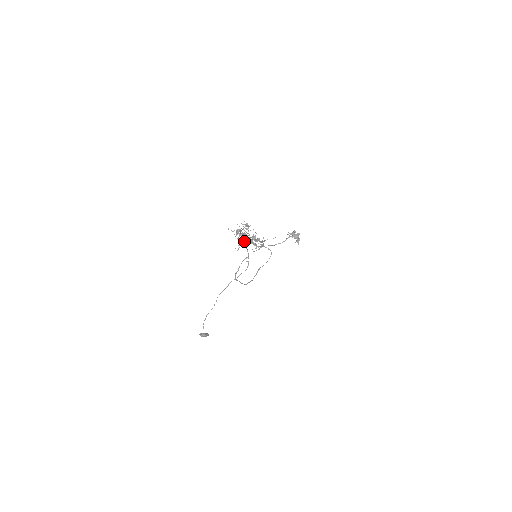
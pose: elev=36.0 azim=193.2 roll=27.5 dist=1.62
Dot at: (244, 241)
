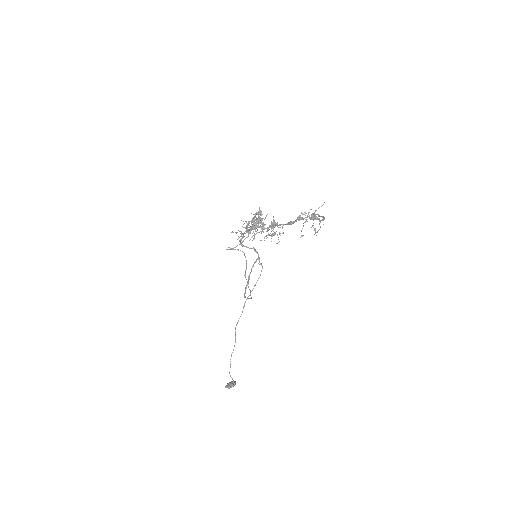
Dot at: occluded
